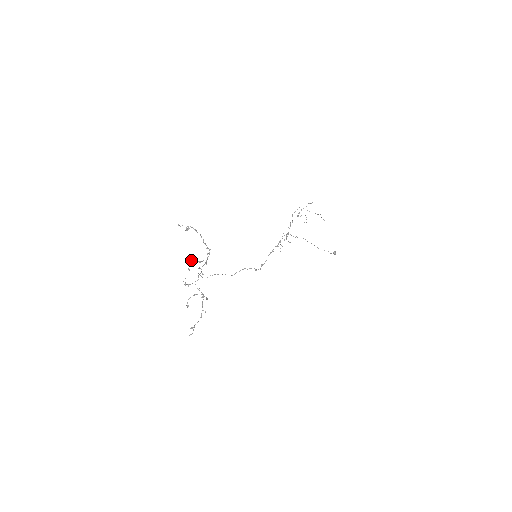
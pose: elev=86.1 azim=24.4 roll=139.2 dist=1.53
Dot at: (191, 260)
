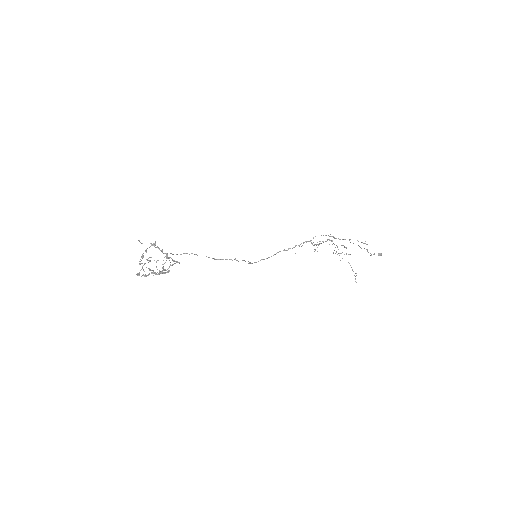
Dot at: (143, 269)
